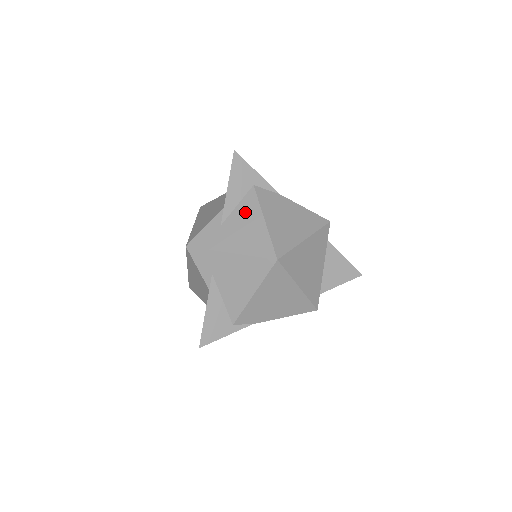
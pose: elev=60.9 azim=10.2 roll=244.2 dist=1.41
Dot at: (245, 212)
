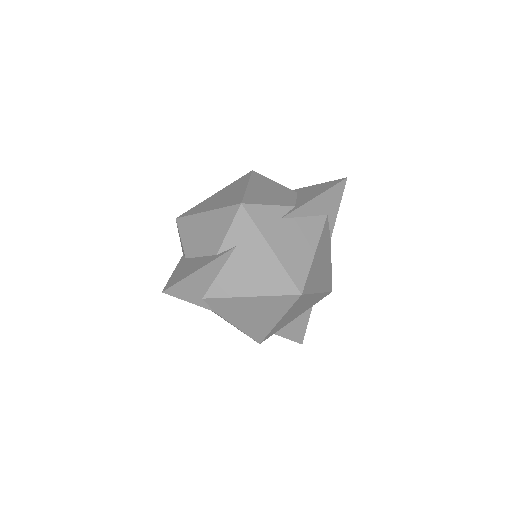
Dot at: (307, 229)
